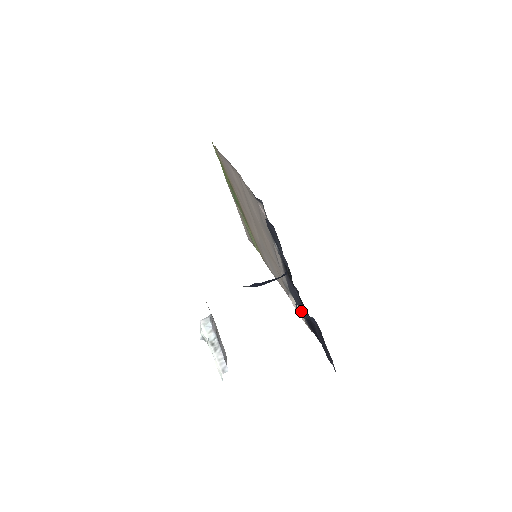
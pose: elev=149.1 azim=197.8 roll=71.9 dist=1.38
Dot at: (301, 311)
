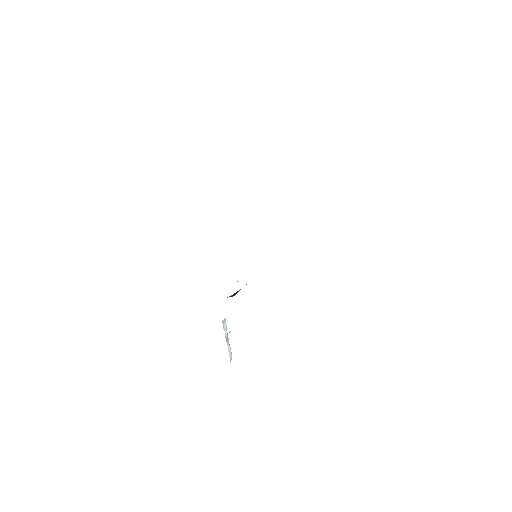
Dot at: occluded
